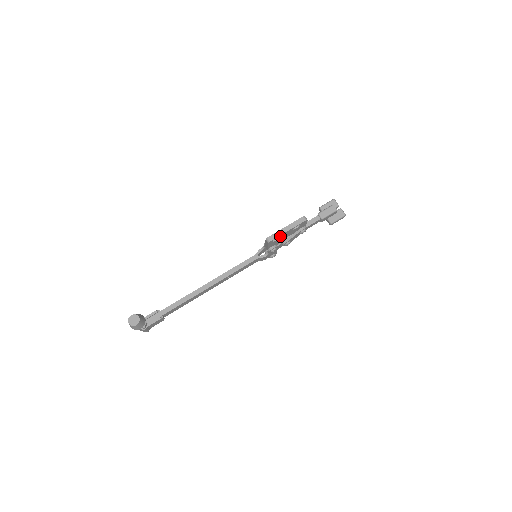
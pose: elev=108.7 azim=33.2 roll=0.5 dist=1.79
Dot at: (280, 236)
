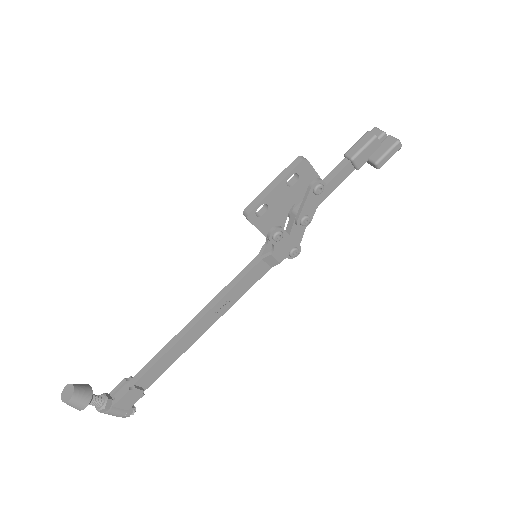
Dot at: (266, 202)
